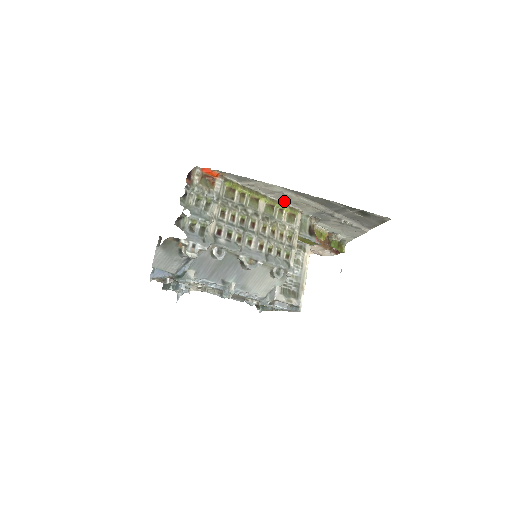
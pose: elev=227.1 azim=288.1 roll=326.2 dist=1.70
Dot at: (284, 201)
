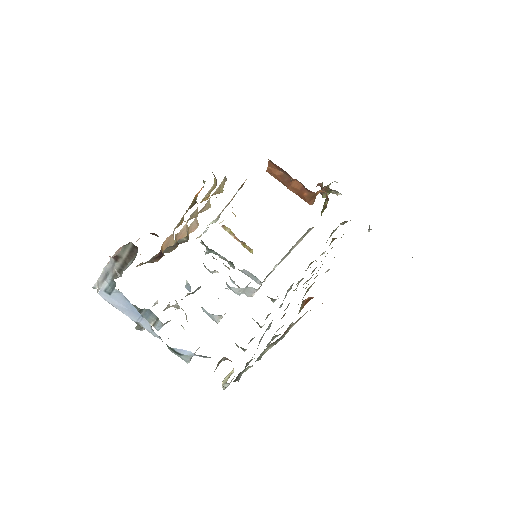
Dot at: occluded
